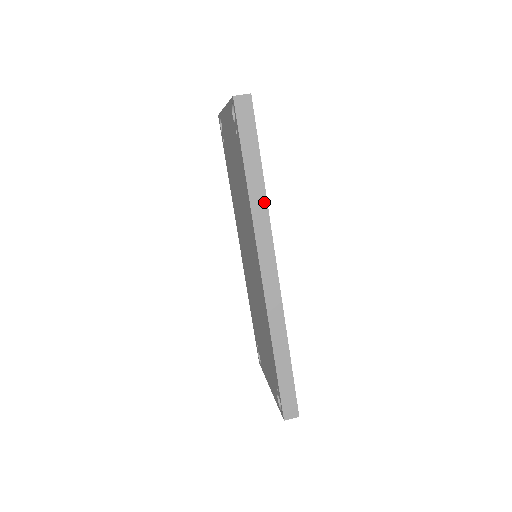
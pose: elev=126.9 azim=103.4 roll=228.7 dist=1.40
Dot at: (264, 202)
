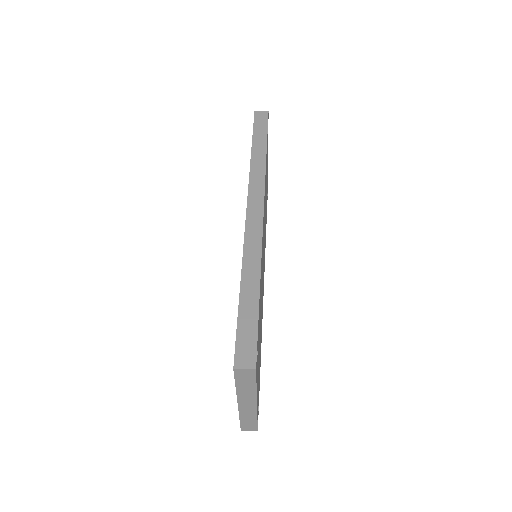
Dot at: (263, 165)
